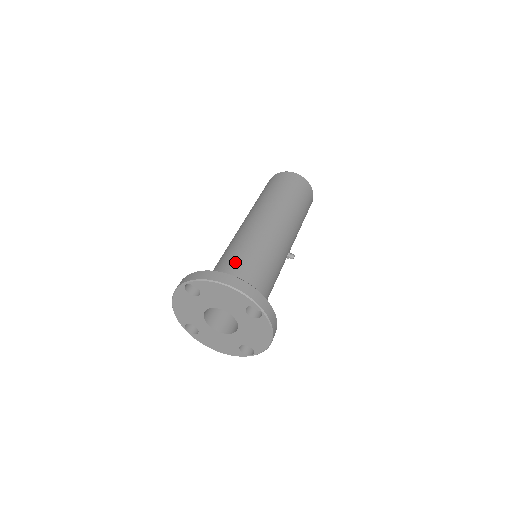
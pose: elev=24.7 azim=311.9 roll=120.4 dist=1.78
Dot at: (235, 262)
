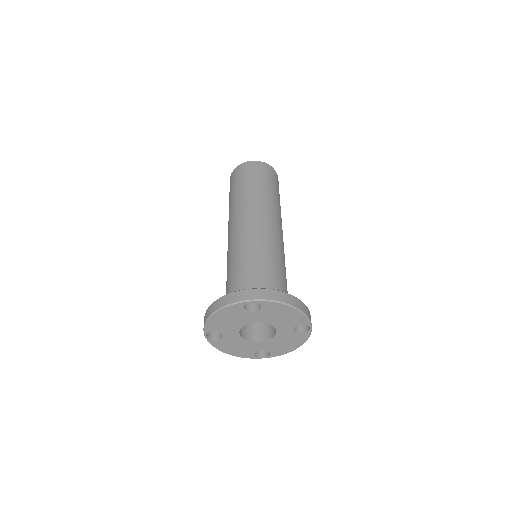
Dot at: (270, 273)
